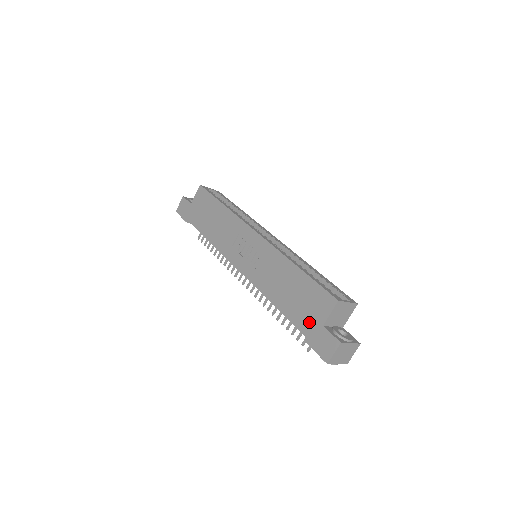
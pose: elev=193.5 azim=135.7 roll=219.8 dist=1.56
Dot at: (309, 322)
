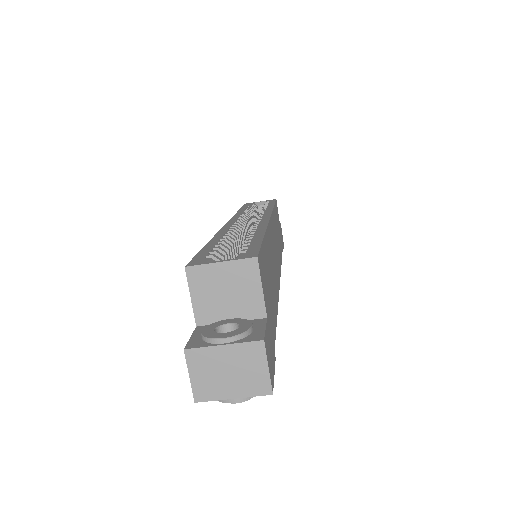
Dot at: occluded
